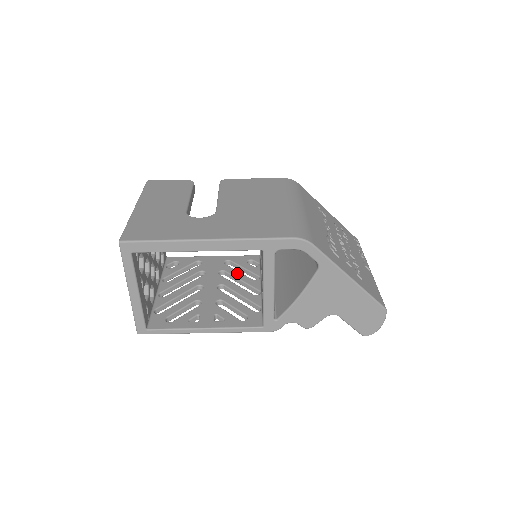
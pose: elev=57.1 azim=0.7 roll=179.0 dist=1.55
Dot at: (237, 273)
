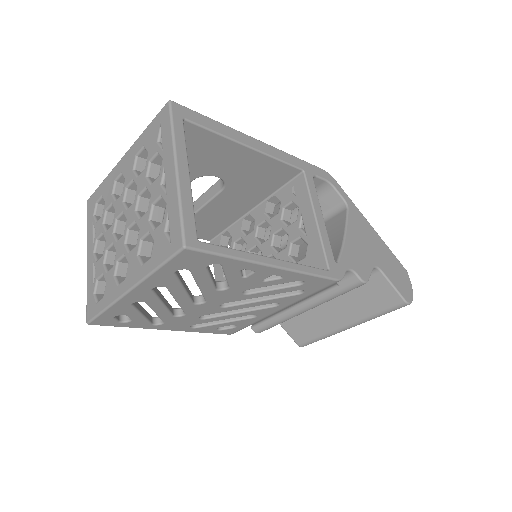
Dot at: occluded
